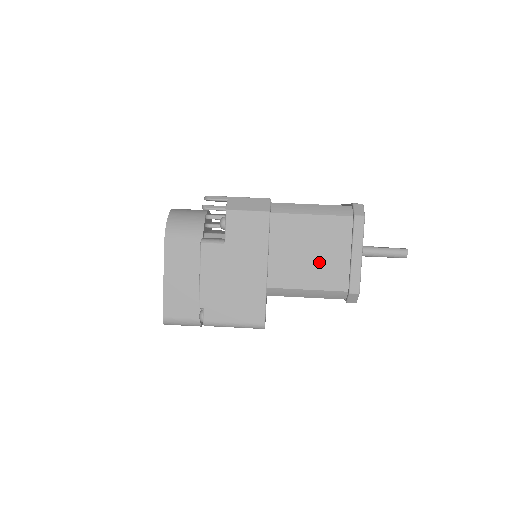
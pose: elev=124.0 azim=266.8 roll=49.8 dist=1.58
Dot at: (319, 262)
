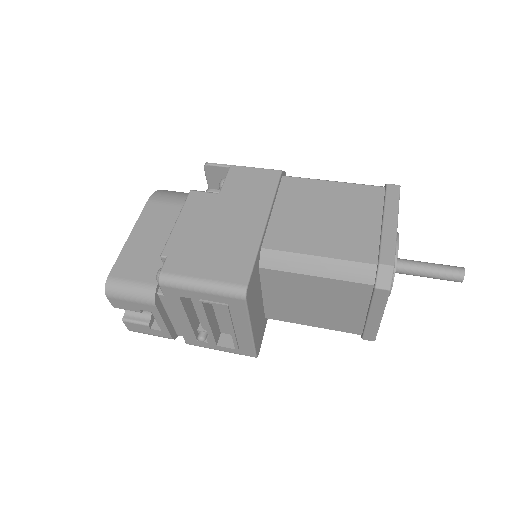
Dot at: (337, 227)
